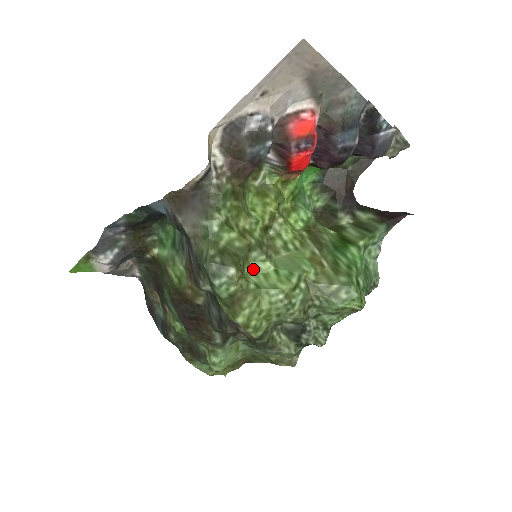
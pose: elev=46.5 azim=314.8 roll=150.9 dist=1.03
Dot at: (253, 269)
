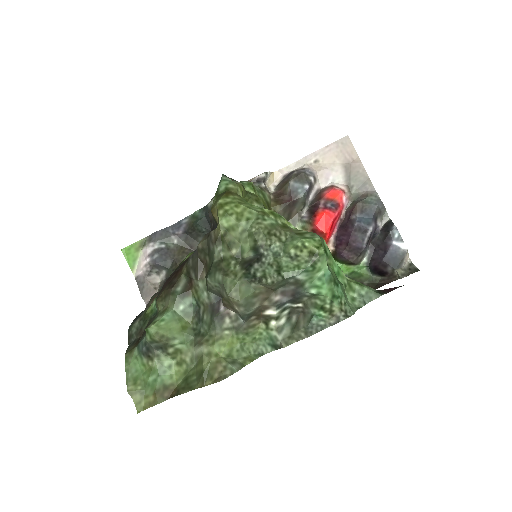
Dot at: occluded
